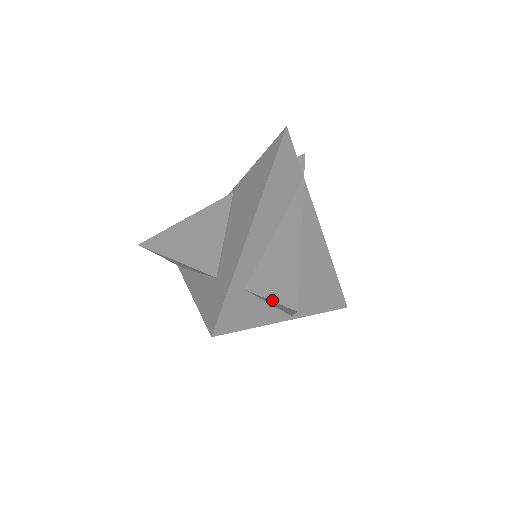
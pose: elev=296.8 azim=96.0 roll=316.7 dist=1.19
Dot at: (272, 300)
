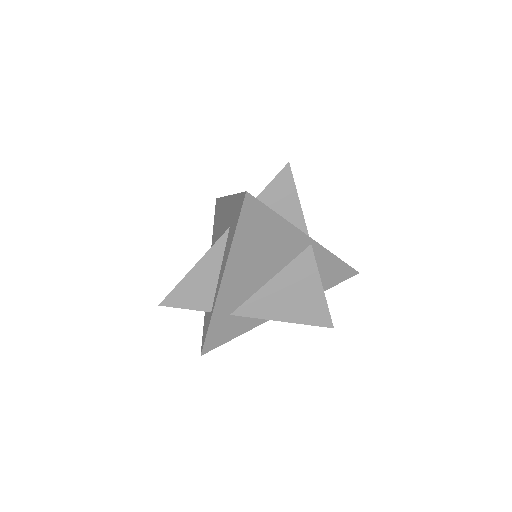
Dot at: (271, 181)
